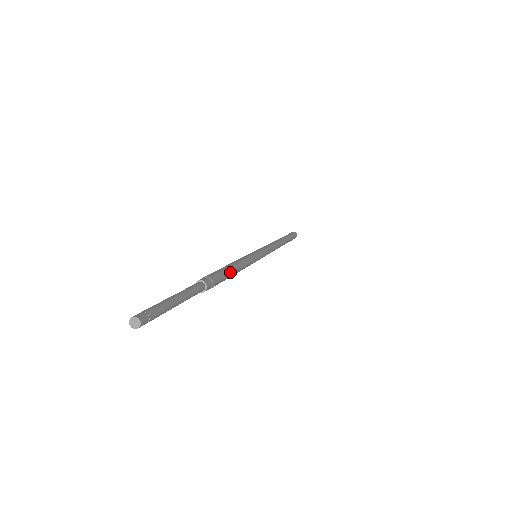
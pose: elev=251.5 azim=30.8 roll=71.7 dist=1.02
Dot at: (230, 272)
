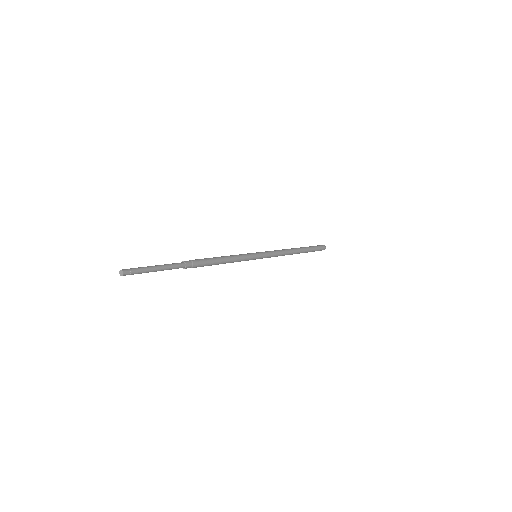
Dot at: (215, 262)
